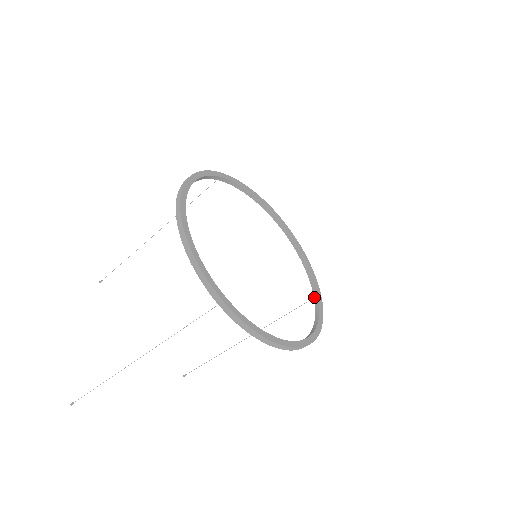
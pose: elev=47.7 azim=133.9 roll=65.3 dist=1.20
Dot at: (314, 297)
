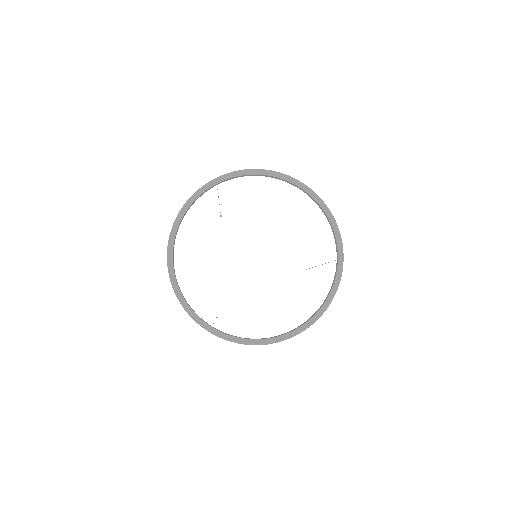
Dot at: occluded
